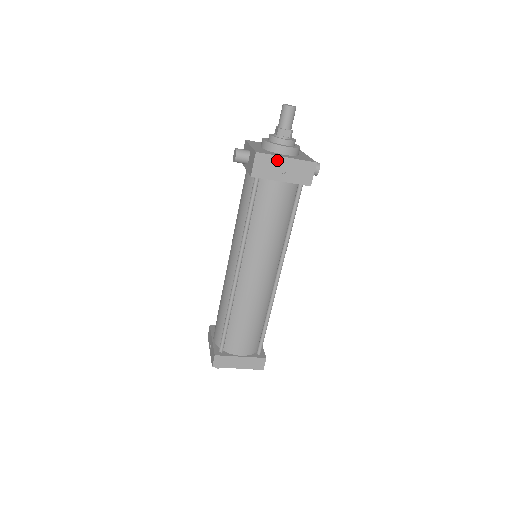
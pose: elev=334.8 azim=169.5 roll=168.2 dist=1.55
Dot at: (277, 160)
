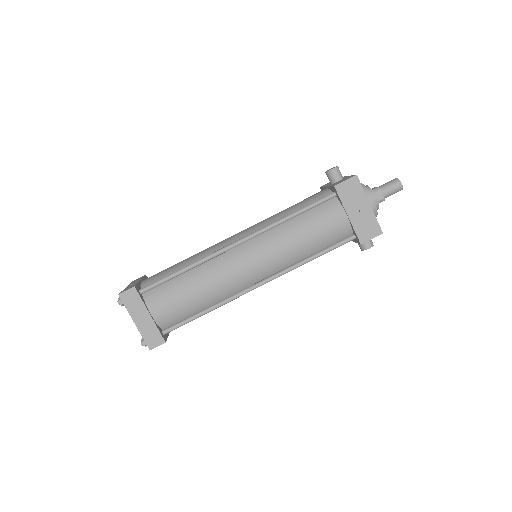
Dot at: (362, 198)
